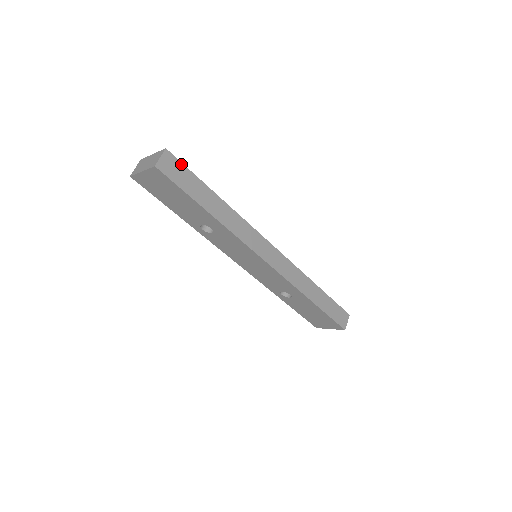
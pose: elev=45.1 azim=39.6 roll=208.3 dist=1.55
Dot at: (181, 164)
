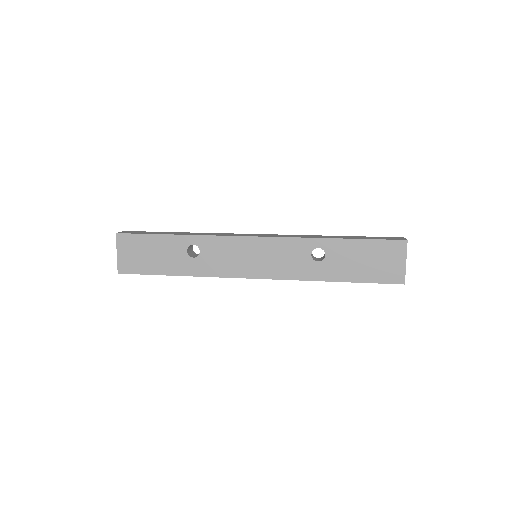
Dot at: occluded
